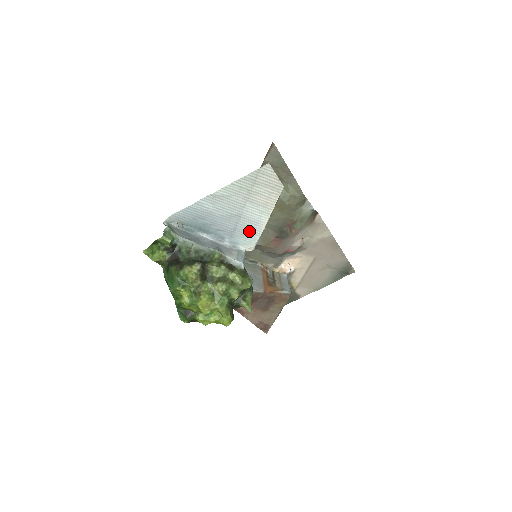
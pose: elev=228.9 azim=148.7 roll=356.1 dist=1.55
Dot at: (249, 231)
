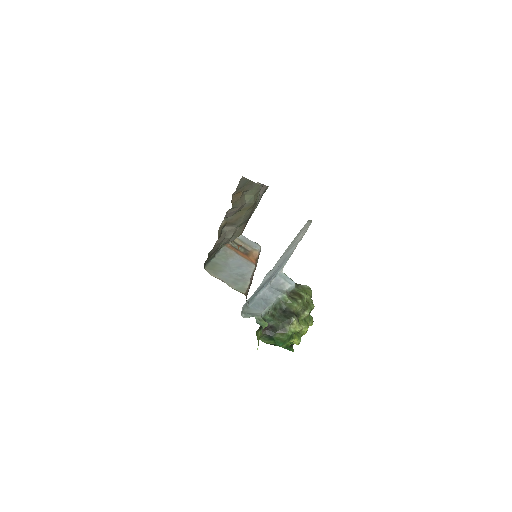
Dot at: (286, 260)
